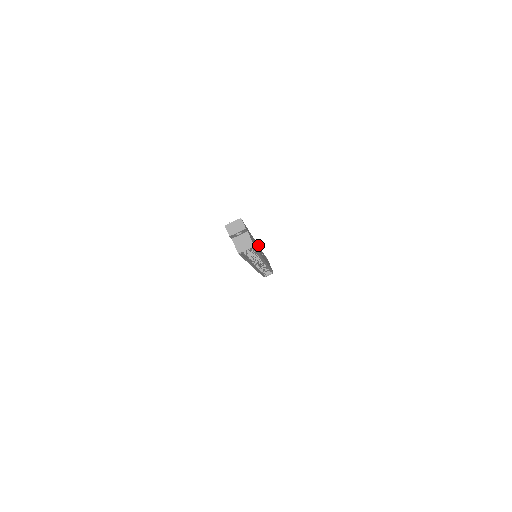
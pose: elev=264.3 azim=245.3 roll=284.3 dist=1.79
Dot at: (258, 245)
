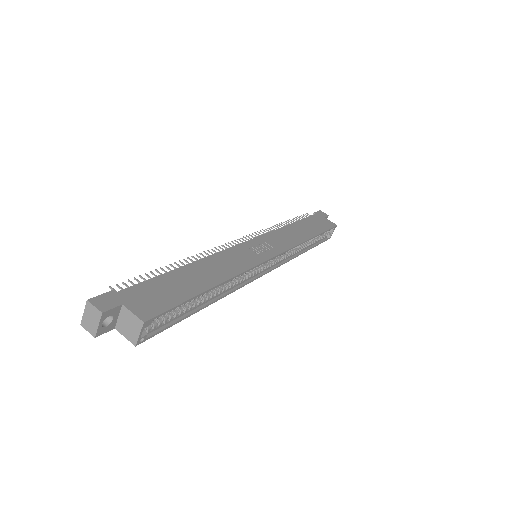
Dot at: (247, 241)
